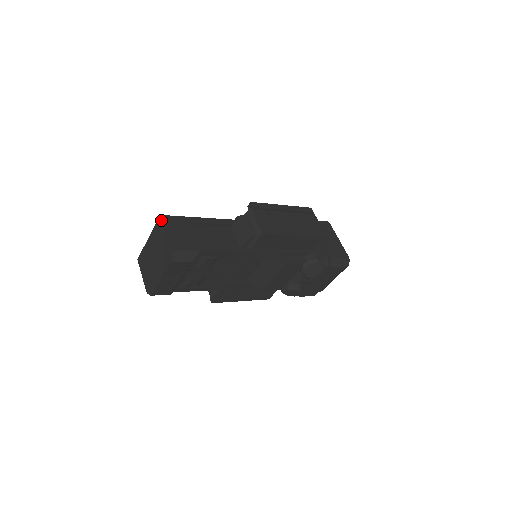
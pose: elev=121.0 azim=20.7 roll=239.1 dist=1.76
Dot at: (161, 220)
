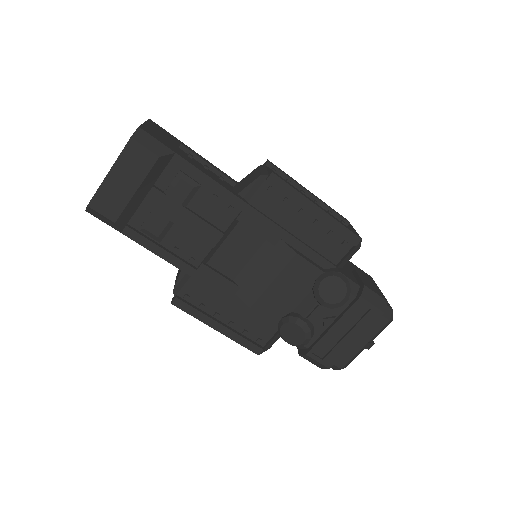
Dot at: occluded
